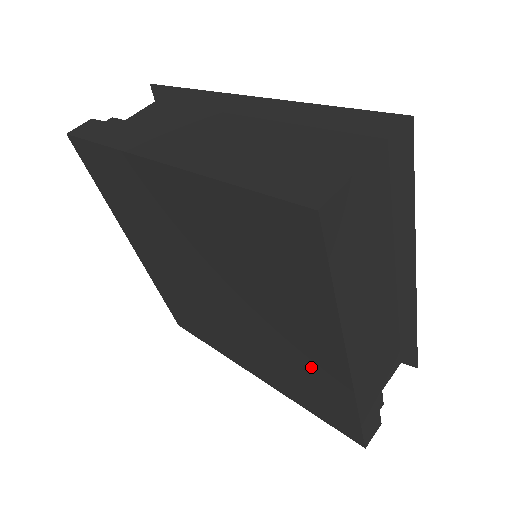
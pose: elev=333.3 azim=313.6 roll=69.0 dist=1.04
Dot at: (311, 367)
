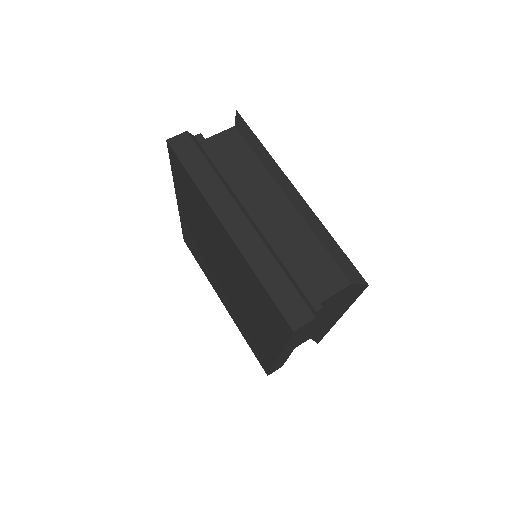
Dot at: (241, 269)
